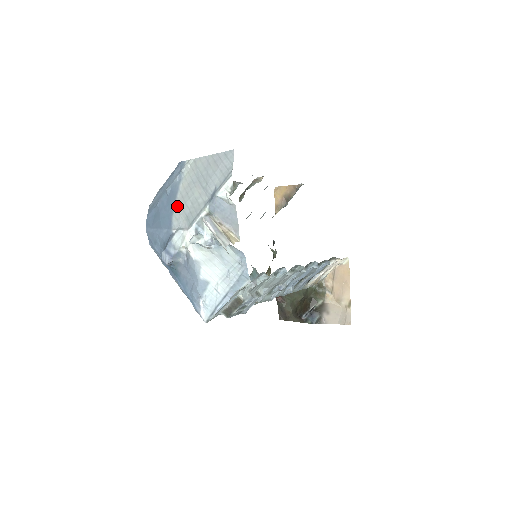
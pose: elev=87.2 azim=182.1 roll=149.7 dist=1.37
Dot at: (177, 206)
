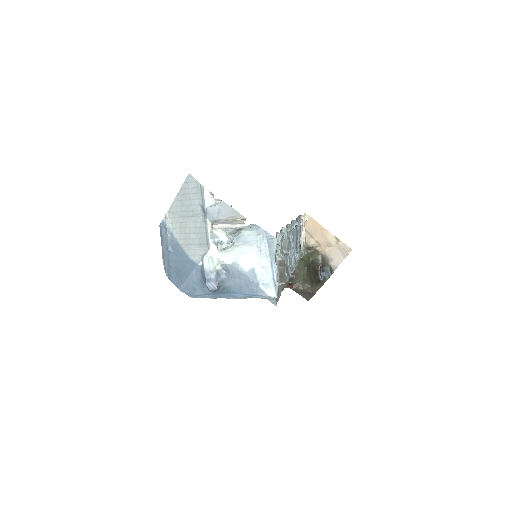
Dot at: (186, 248)
